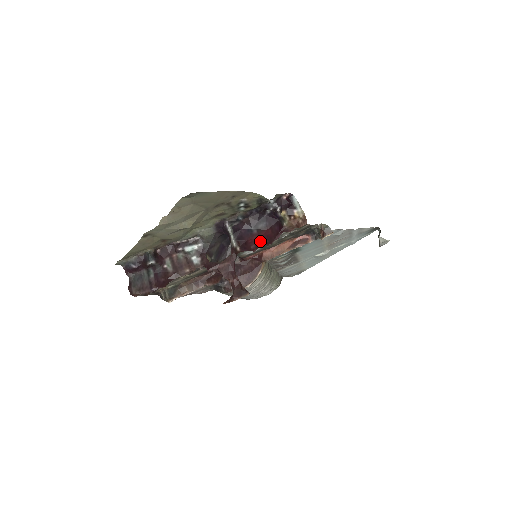
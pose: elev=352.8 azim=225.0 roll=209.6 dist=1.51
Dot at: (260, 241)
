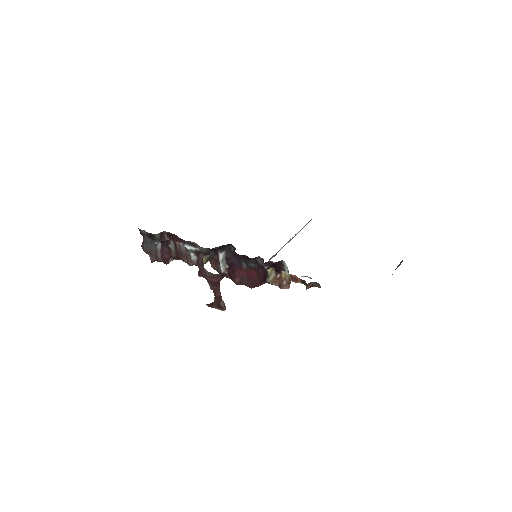
Dot at: (245, 278)
